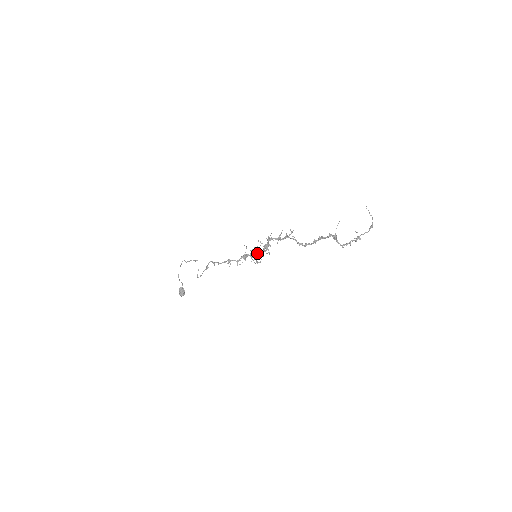
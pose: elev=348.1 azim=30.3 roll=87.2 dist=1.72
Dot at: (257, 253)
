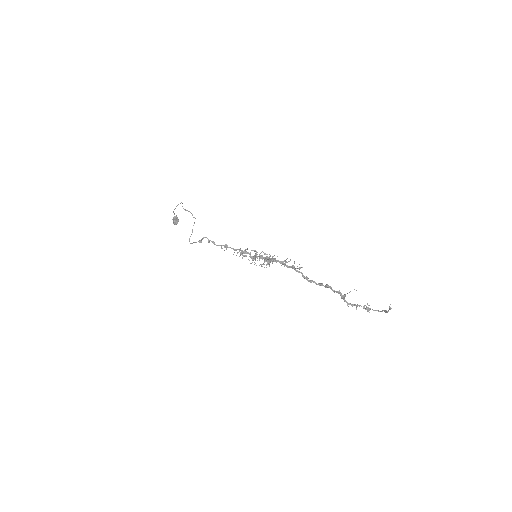
Dot at: (257, 257)
